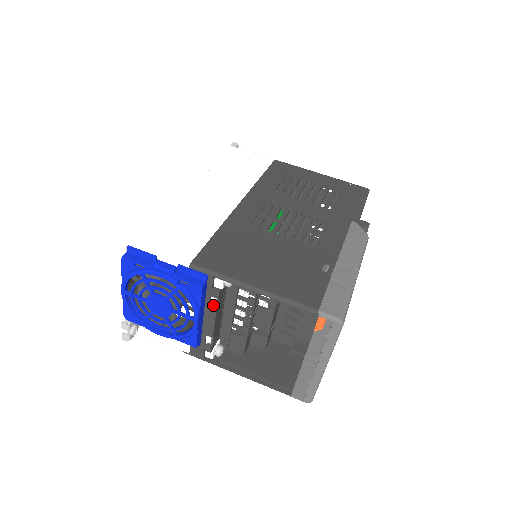
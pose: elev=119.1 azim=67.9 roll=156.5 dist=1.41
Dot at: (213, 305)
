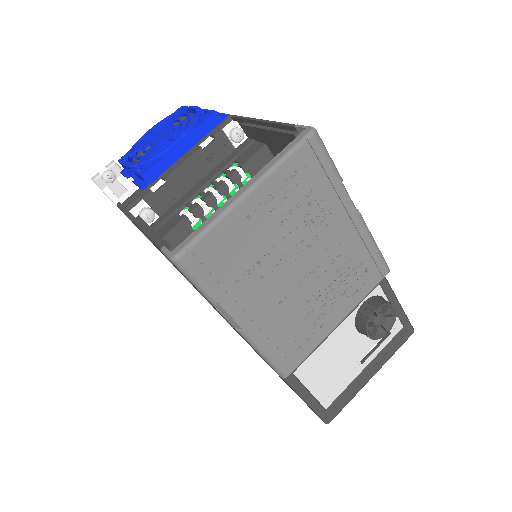
Dot at: (201, 147)
